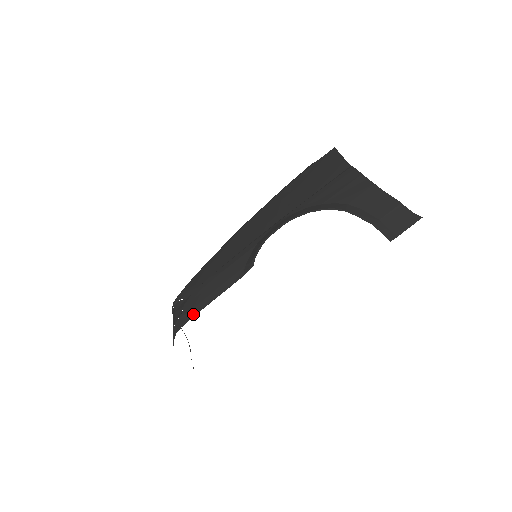
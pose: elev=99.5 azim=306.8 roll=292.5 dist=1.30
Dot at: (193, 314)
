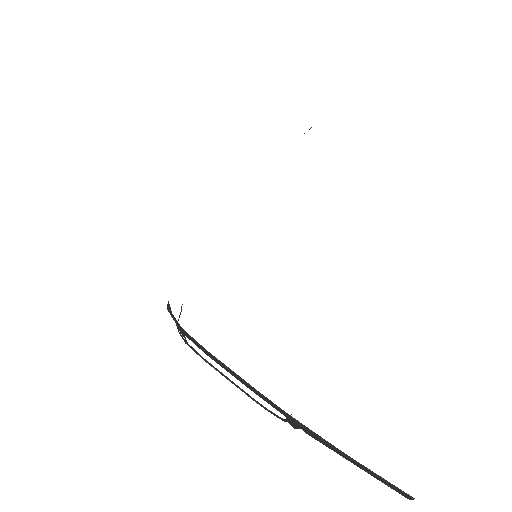
Dot at: occluded
